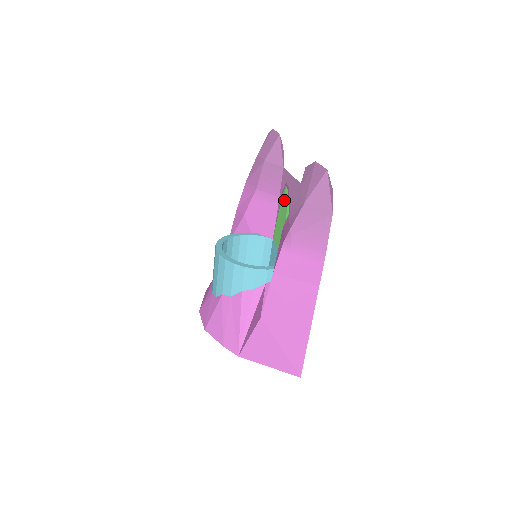
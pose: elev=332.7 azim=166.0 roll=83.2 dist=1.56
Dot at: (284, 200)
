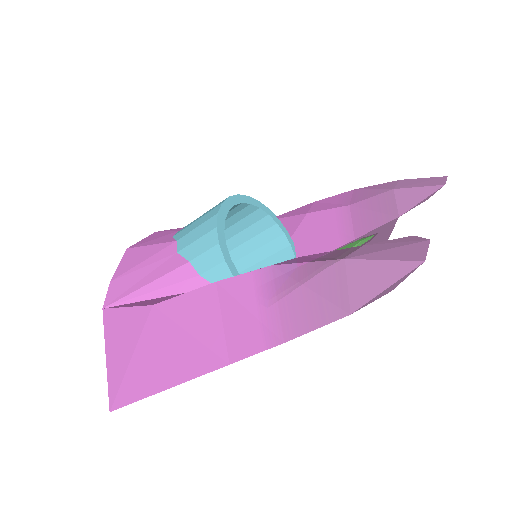
Dot at: (352, 245)
